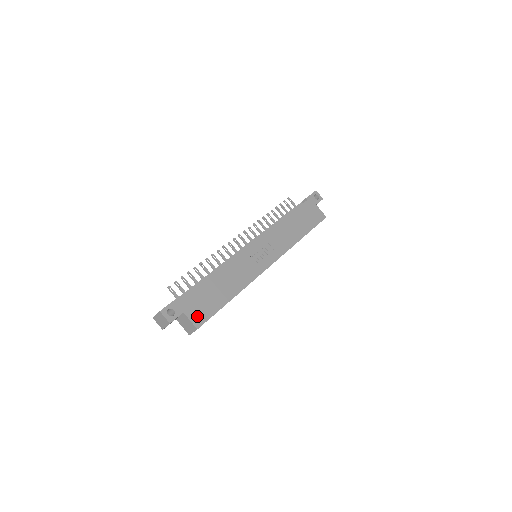
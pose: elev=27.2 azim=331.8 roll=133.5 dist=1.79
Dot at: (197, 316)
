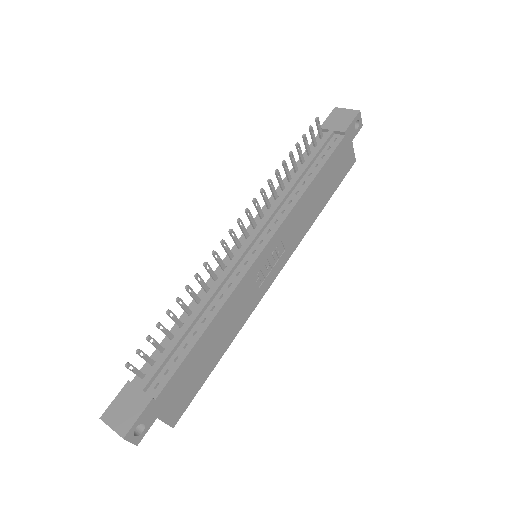
Dot at: (174, 411)
